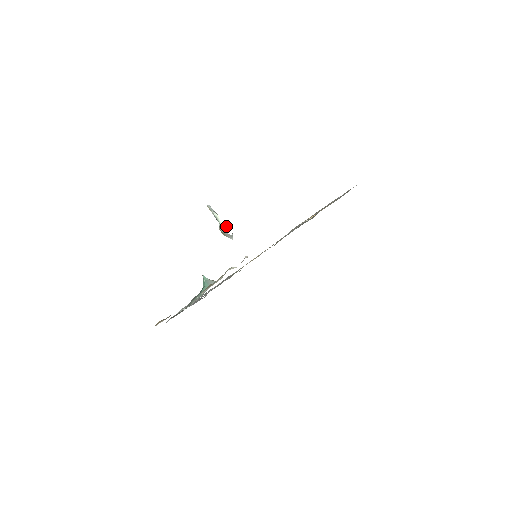
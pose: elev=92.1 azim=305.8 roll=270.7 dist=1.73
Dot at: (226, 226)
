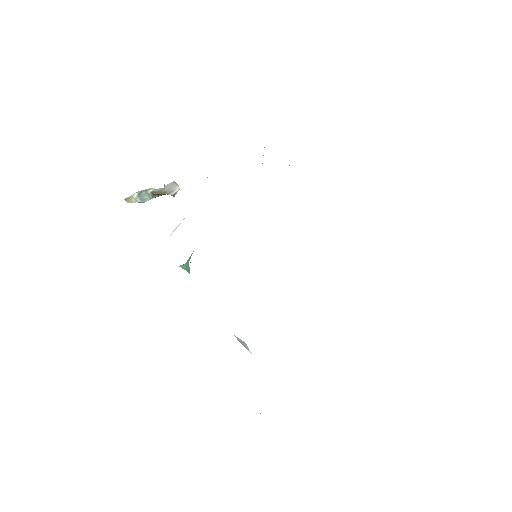
Dot at: occluded
